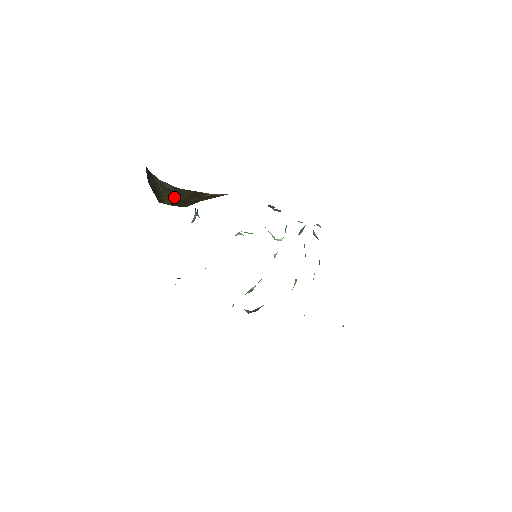
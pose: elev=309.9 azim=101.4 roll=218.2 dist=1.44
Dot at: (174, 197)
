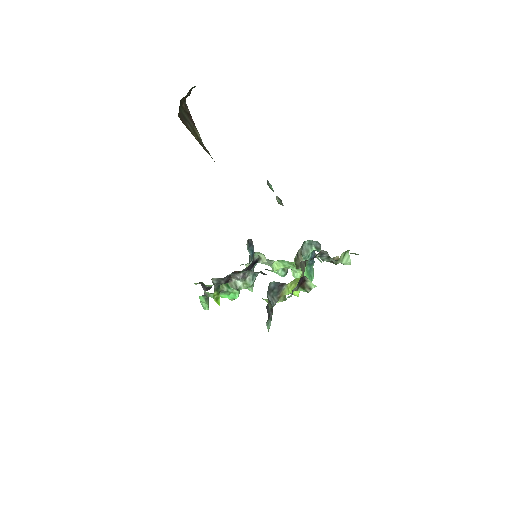
Dot at: occluded
